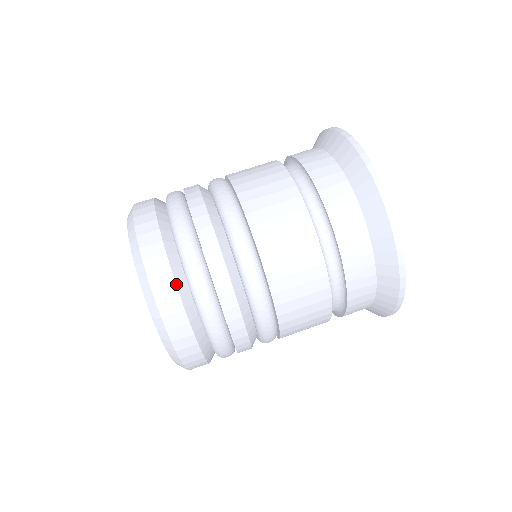
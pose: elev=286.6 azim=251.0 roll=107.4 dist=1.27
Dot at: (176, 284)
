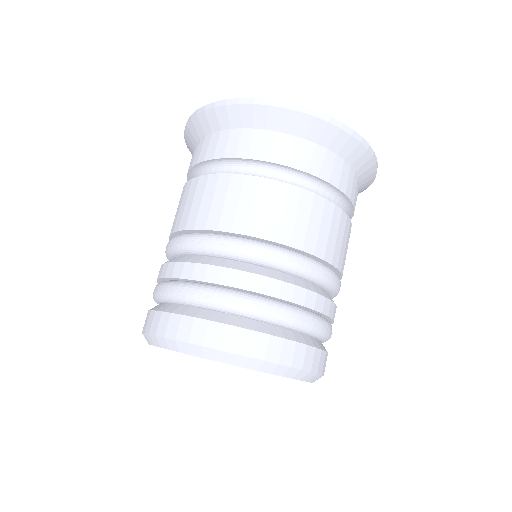
Dot at: (226, 324)
